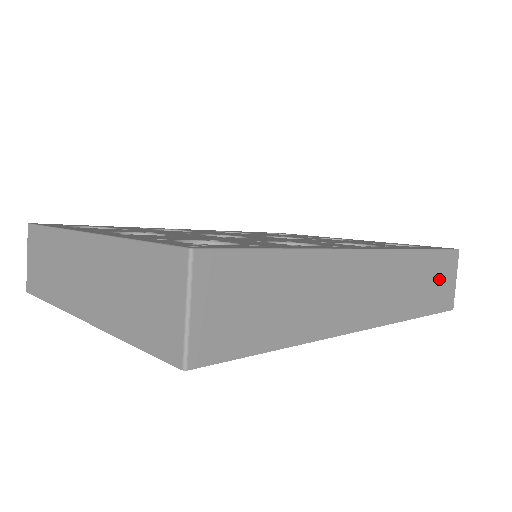
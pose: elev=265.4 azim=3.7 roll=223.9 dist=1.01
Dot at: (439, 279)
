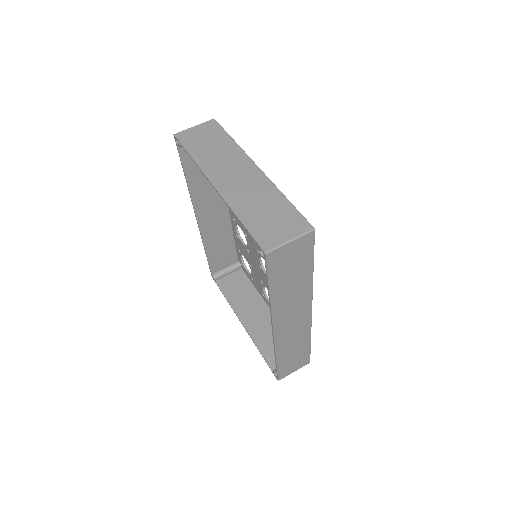
Dot at: (295, 360)
